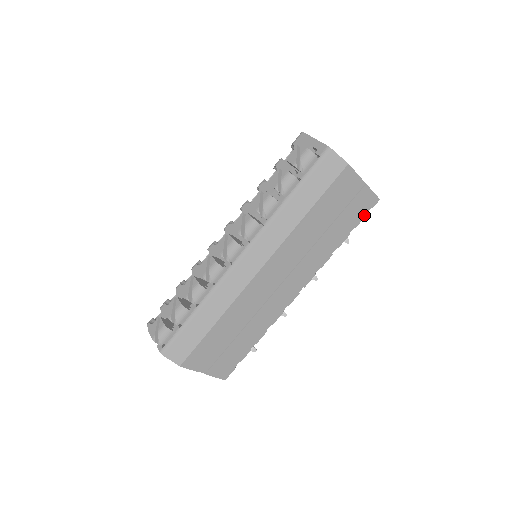
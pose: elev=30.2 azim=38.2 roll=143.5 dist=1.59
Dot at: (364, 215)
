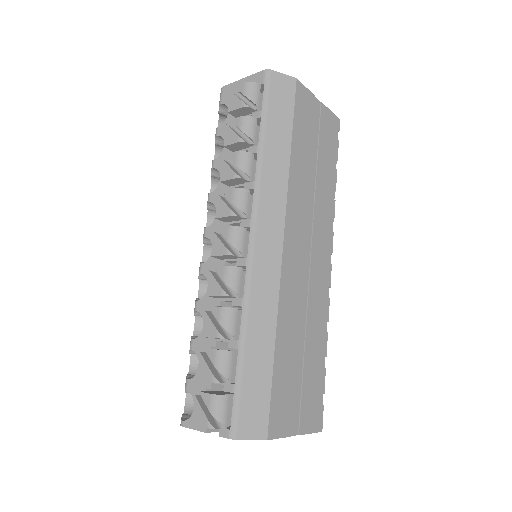
Dot at: (337, 142)
